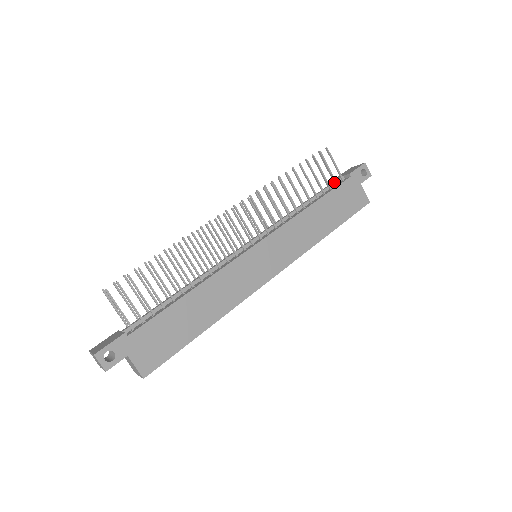
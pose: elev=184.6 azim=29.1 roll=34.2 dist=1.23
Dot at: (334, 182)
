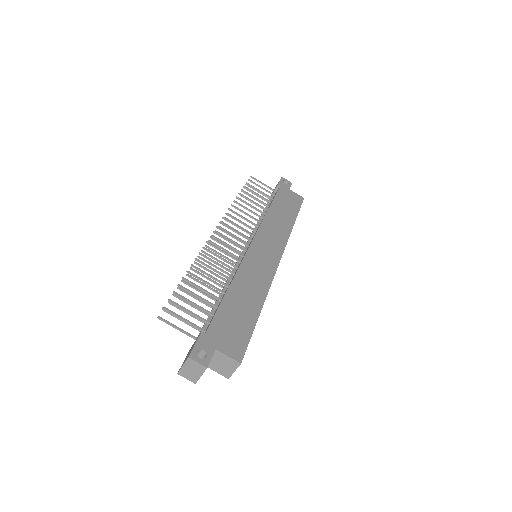
Dot at: (271, 195)
